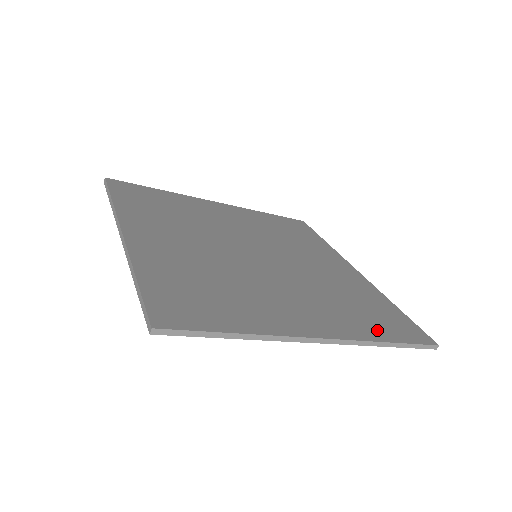
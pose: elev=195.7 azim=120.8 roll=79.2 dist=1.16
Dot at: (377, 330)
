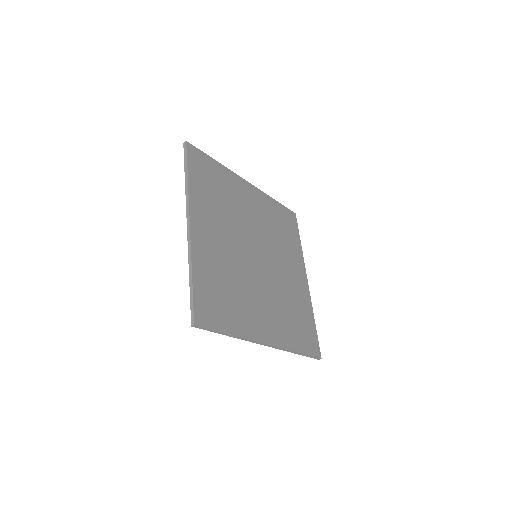
Dot at: (296, 342)
